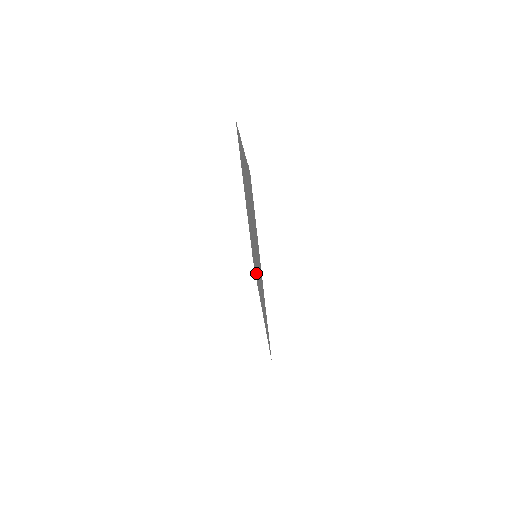
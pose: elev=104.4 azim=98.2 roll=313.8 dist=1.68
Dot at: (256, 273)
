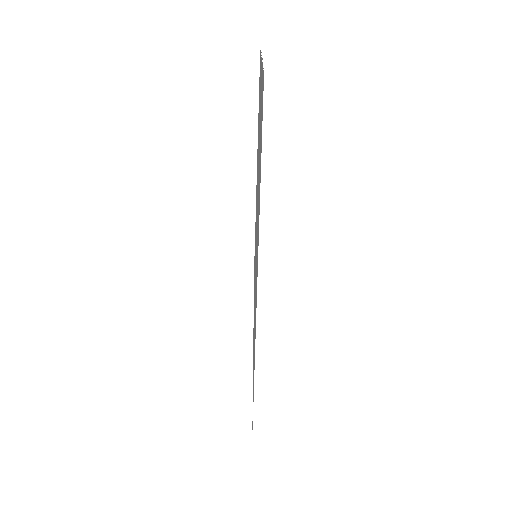
Dot at: occluded
